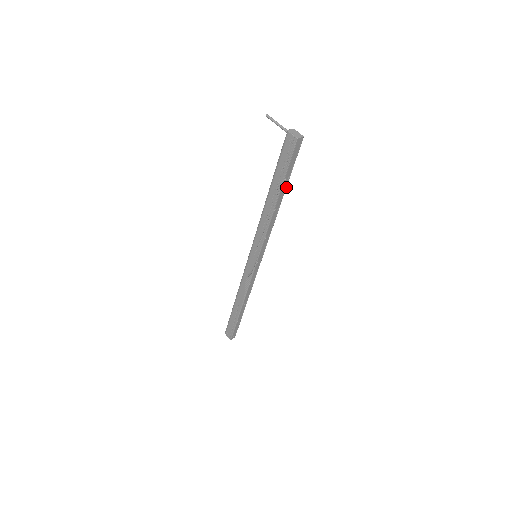
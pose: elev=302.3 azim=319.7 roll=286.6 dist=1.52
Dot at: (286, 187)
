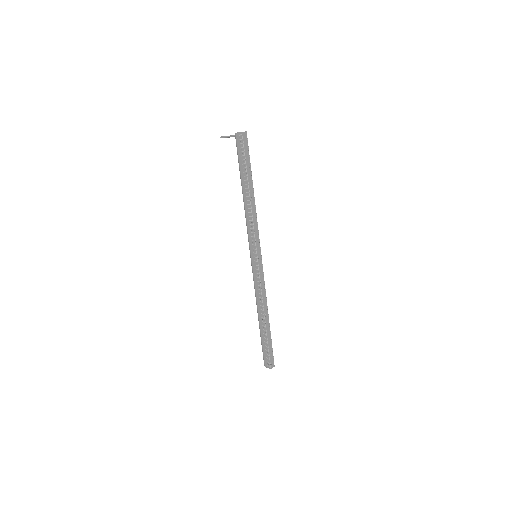
Dot at: occluded
